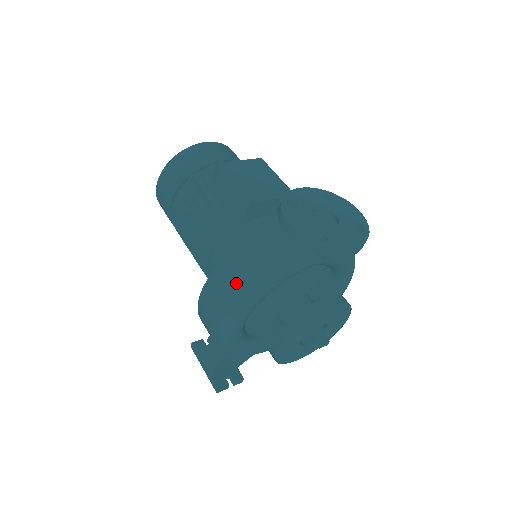
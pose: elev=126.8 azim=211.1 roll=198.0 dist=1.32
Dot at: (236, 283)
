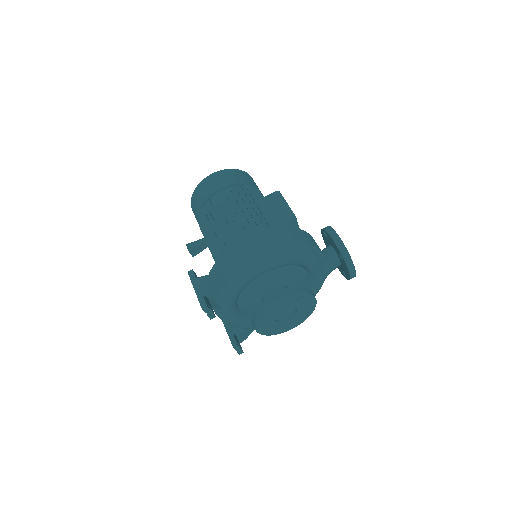
Dot at: (290, 242)
